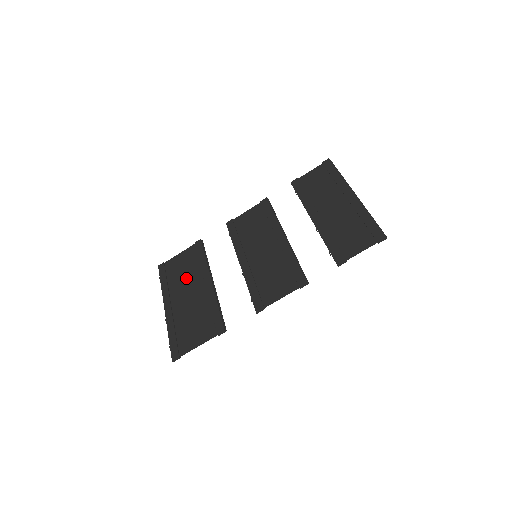
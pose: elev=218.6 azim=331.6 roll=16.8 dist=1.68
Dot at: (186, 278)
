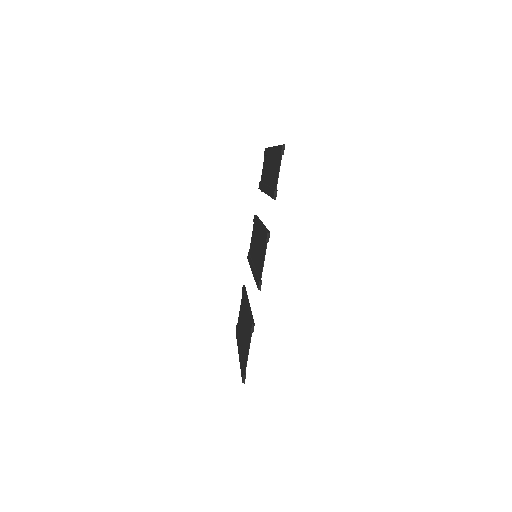
Dot at: (242, 319)
